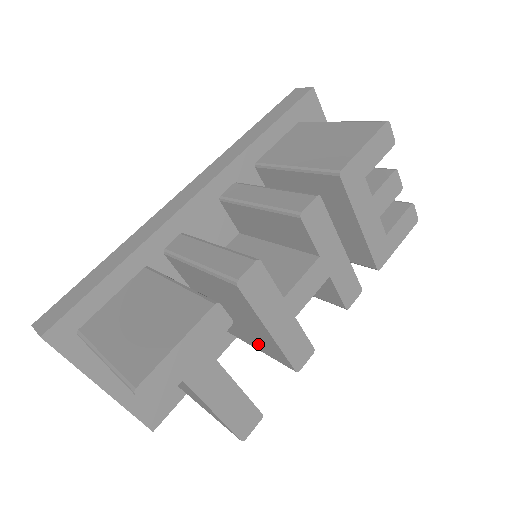
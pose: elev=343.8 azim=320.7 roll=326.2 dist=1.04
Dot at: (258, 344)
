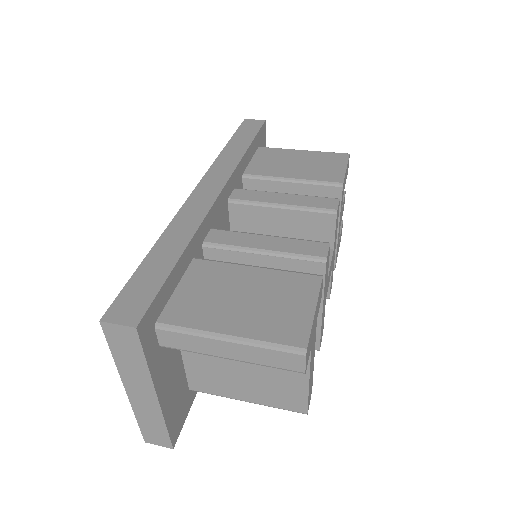
Dot at: occluded
